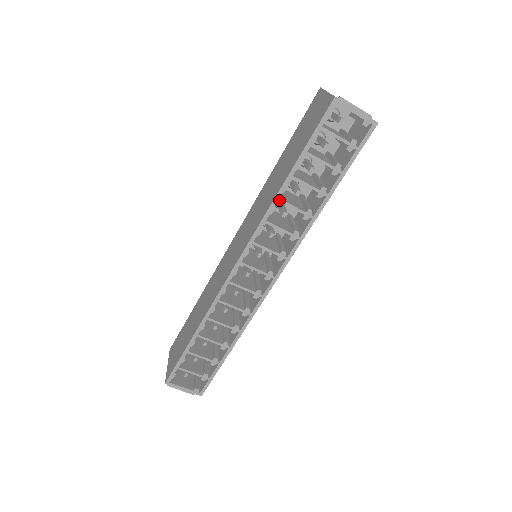
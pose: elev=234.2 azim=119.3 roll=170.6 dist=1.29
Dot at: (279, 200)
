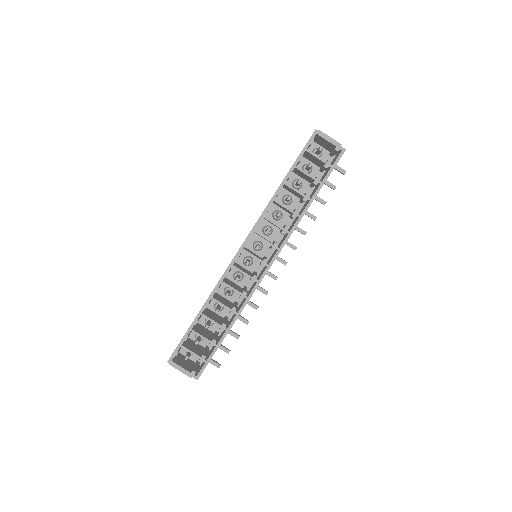
Dot at: (275, 200)
